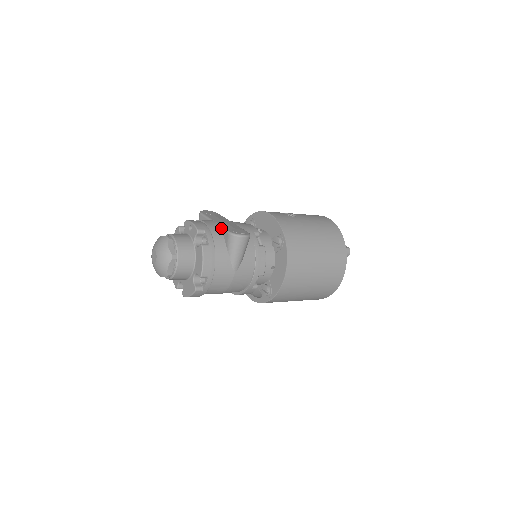
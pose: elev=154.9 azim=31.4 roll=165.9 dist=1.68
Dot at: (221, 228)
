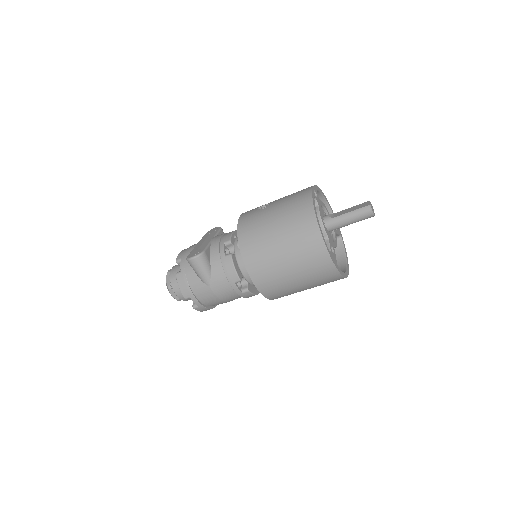
Dot at: occluded
